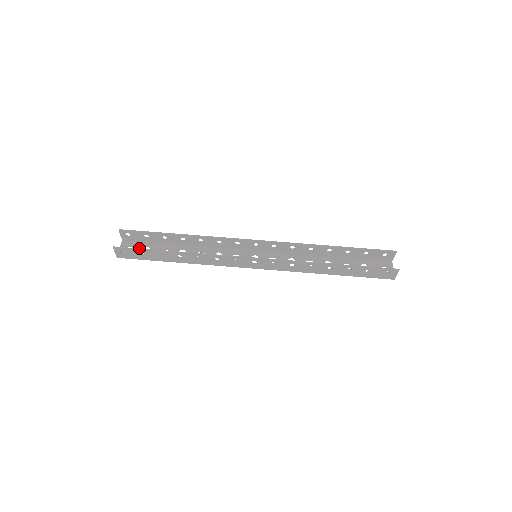
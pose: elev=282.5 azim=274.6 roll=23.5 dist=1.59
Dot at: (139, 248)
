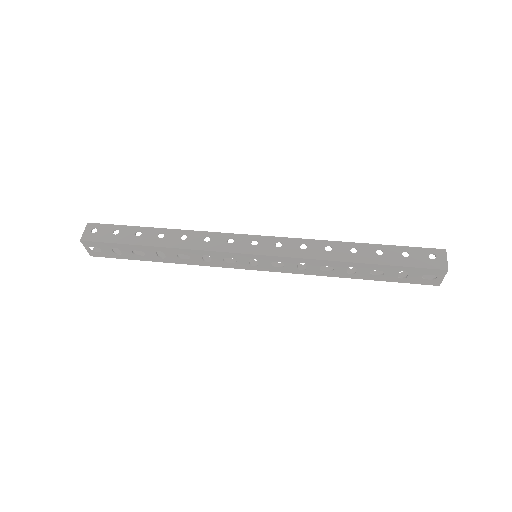
Dot at: (118, 225)
